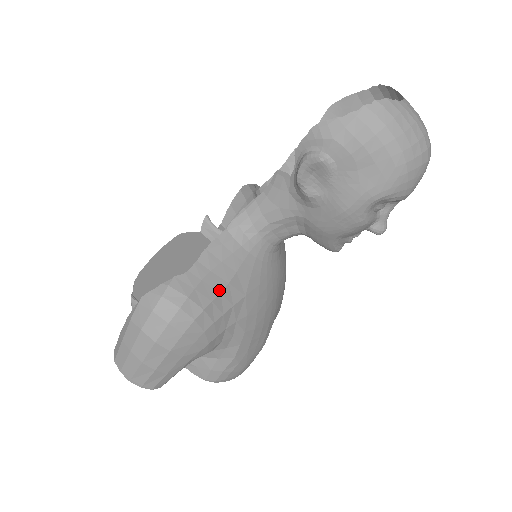
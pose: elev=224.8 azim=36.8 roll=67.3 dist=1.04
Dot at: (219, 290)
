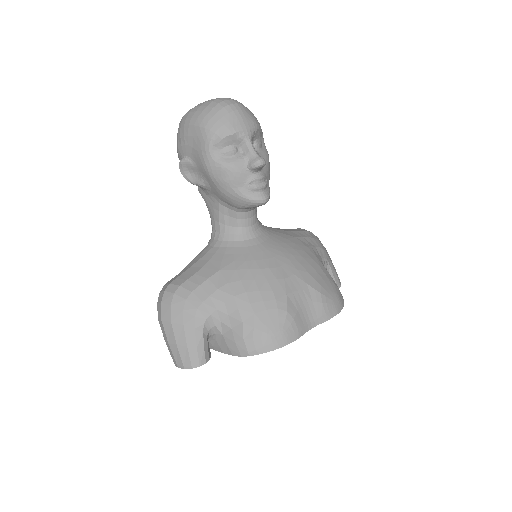
Dot at: (194, 273)
